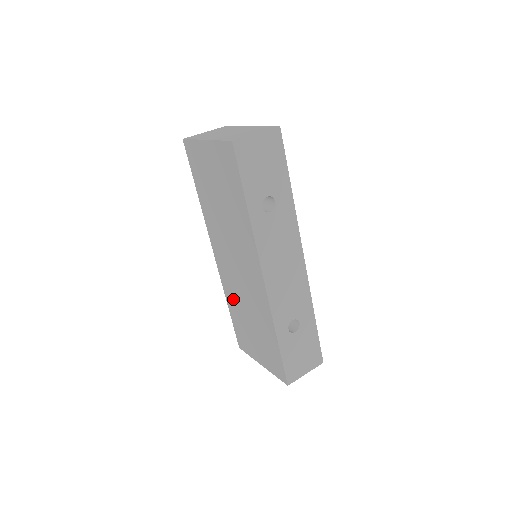
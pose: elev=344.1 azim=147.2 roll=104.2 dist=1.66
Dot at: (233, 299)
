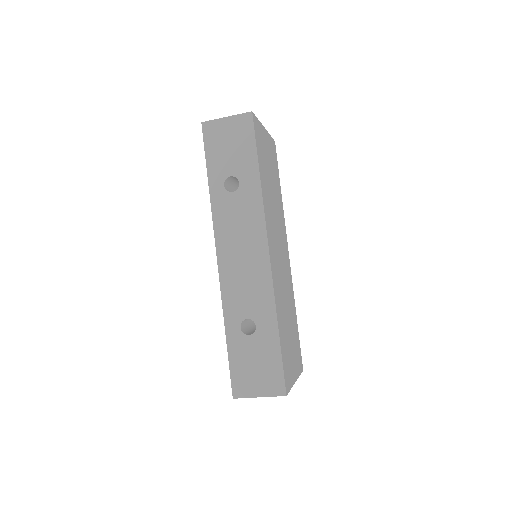
Dot at: occluded
